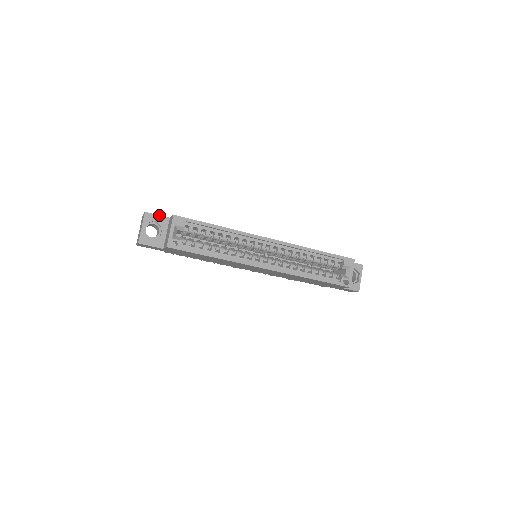
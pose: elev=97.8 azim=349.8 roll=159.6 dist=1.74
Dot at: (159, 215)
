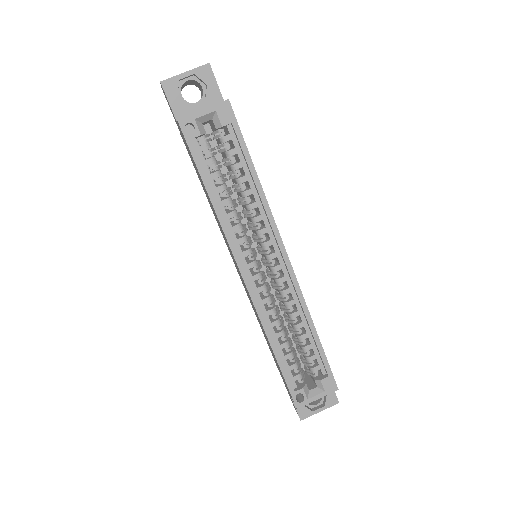
Dot at: occluded
